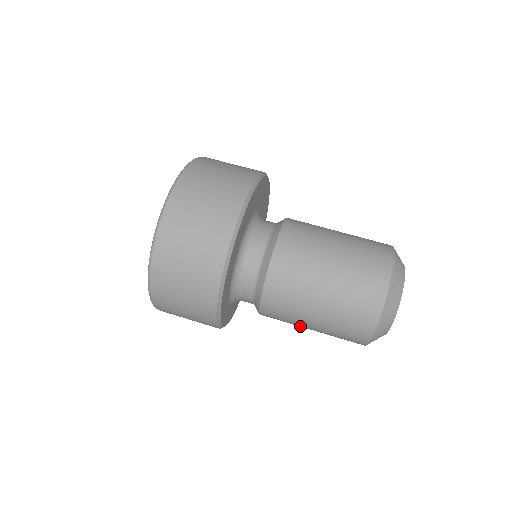
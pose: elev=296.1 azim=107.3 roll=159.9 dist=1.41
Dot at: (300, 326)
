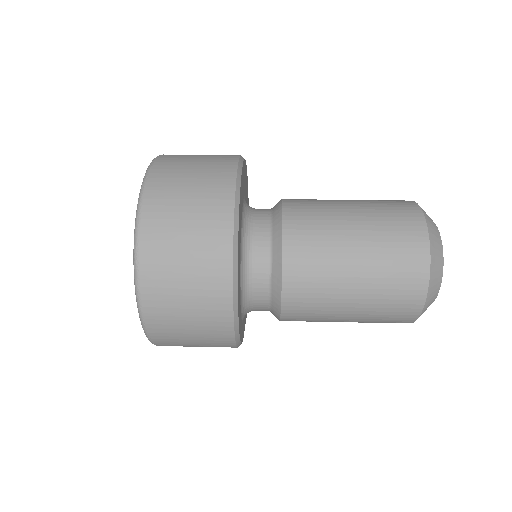
Dot at: (336, 306)
